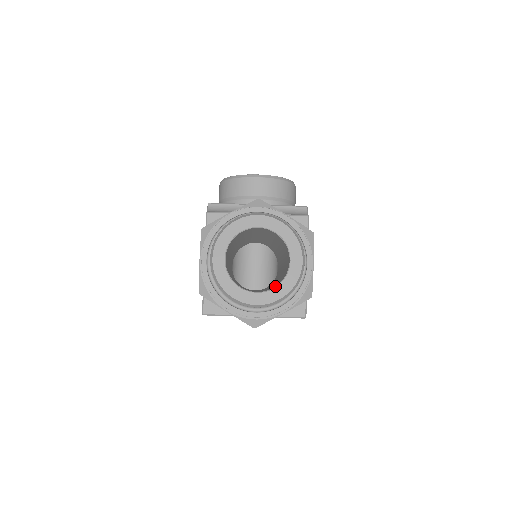
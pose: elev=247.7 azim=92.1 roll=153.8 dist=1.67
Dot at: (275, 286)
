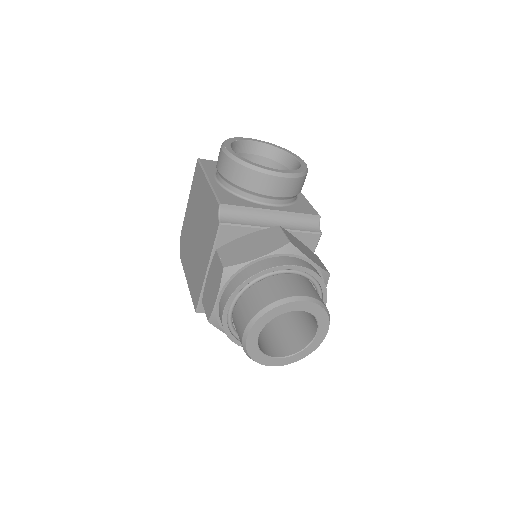
Dot at: (296, 353)
